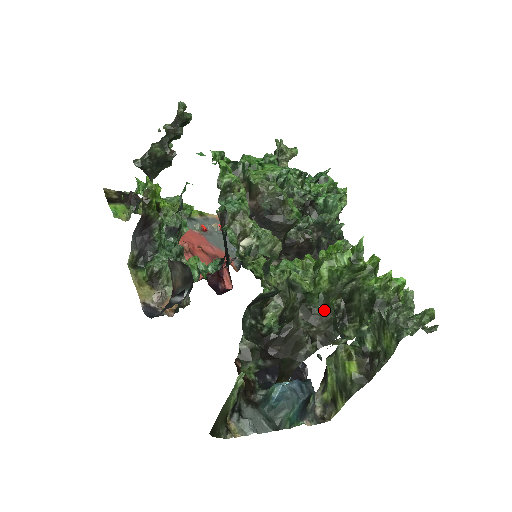
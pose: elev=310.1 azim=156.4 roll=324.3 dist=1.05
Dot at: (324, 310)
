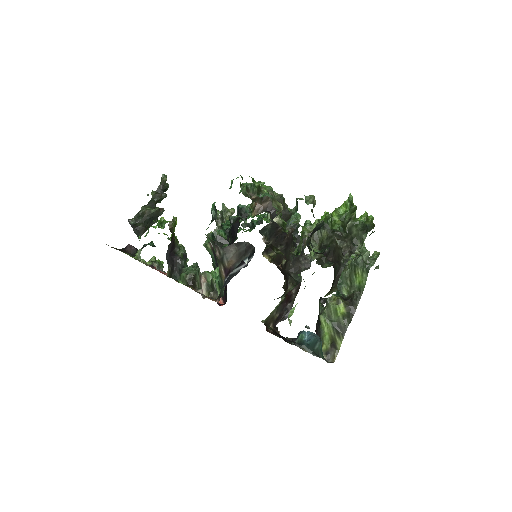
Dot at: (346, 234)
